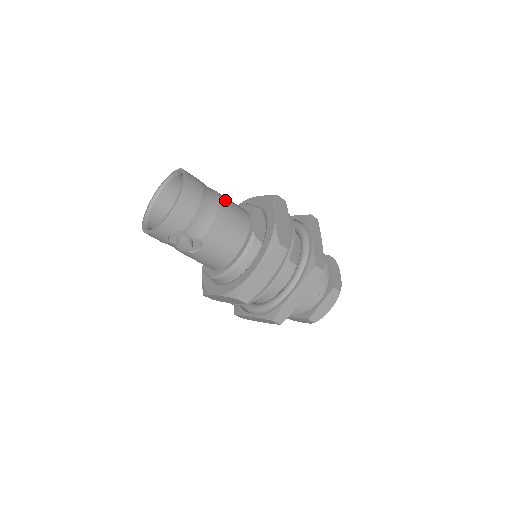
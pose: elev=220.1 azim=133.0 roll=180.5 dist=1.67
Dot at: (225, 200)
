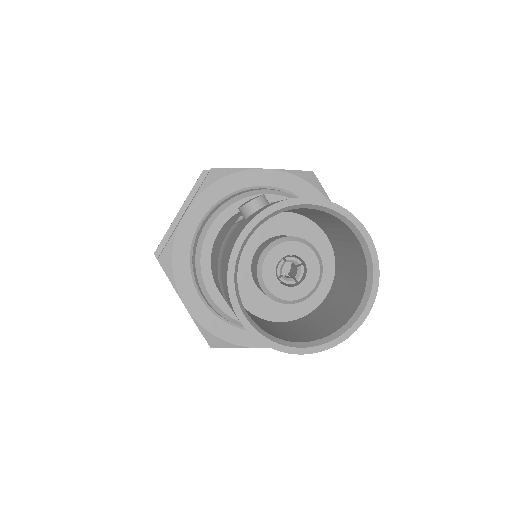
Dot at: occluded
